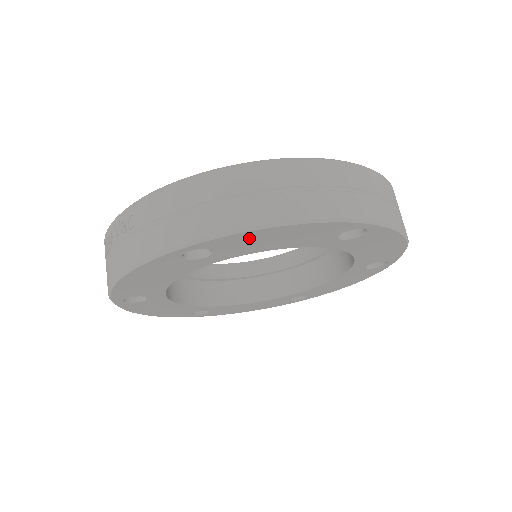
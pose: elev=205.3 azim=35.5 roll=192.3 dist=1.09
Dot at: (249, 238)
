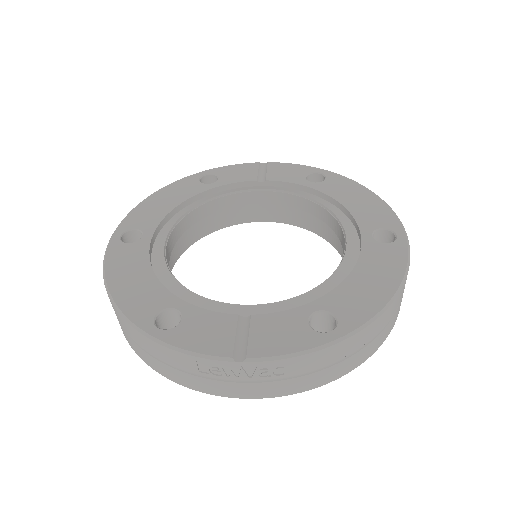
Dot at: occluded
